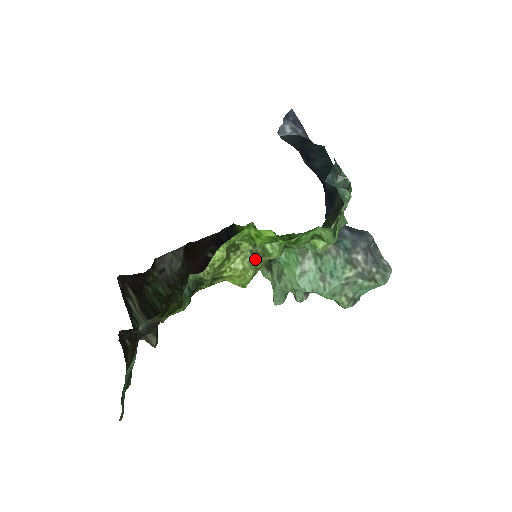
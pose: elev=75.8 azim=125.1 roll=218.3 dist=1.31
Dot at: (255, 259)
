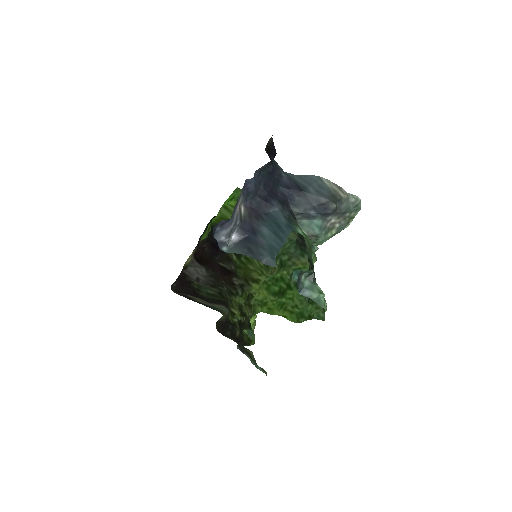
Dot at: occluded
